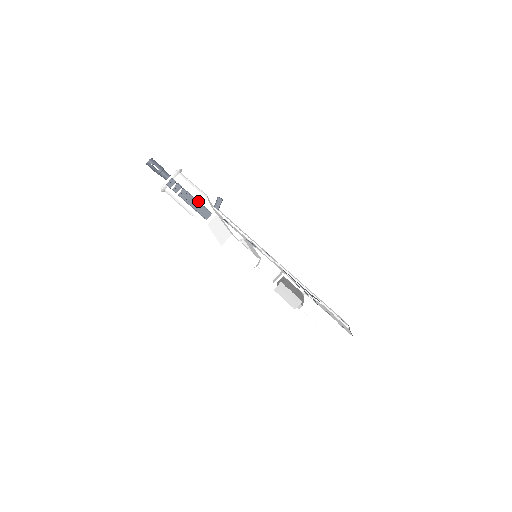
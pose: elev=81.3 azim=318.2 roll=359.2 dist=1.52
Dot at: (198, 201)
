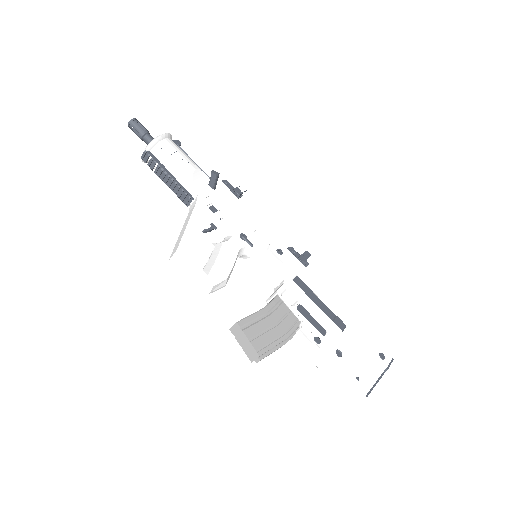
Dot at: (176, 182)
